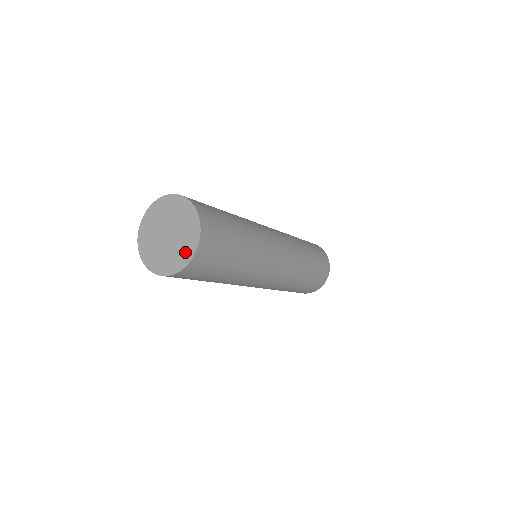
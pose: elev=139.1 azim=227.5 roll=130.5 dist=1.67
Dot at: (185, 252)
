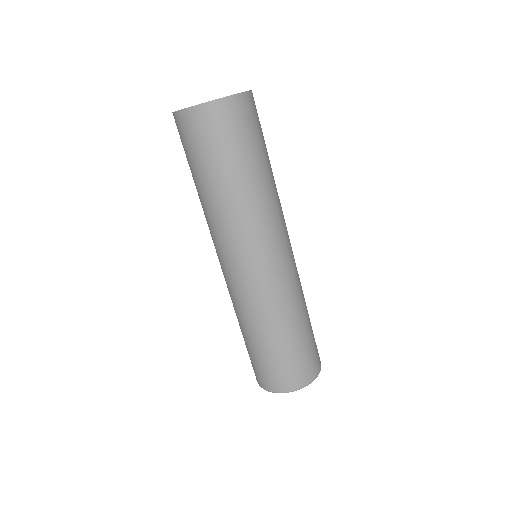
Dot at: occluded
